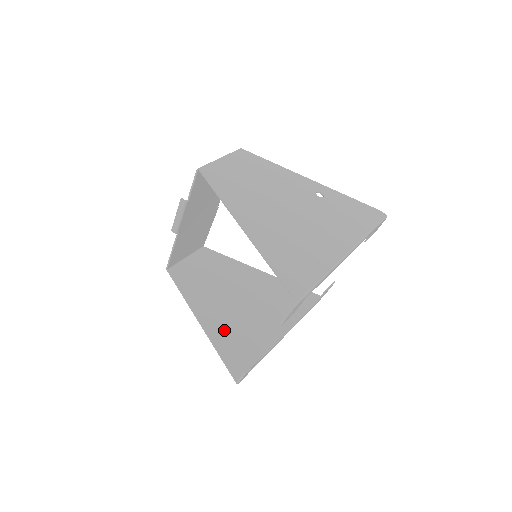
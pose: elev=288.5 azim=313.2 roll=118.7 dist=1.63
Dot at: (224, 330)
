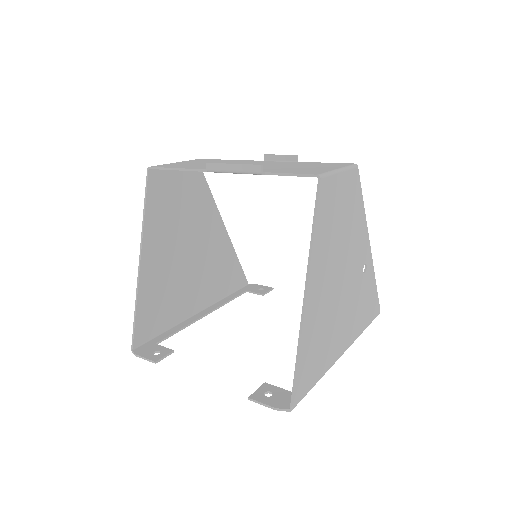
Dot at: (156, 282)
